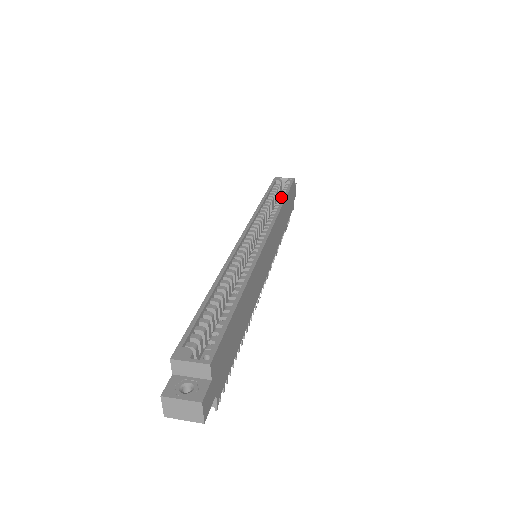
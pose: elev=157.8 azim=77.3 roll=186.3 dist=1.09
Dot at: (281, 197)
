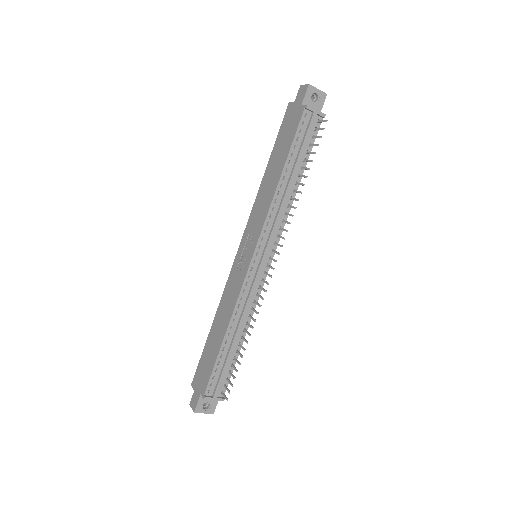
Dot at: occluded
